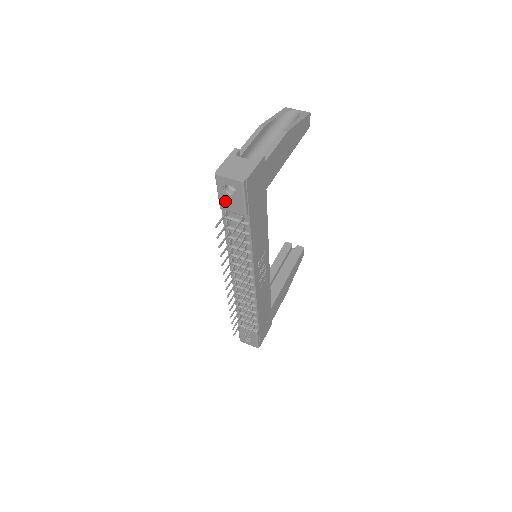
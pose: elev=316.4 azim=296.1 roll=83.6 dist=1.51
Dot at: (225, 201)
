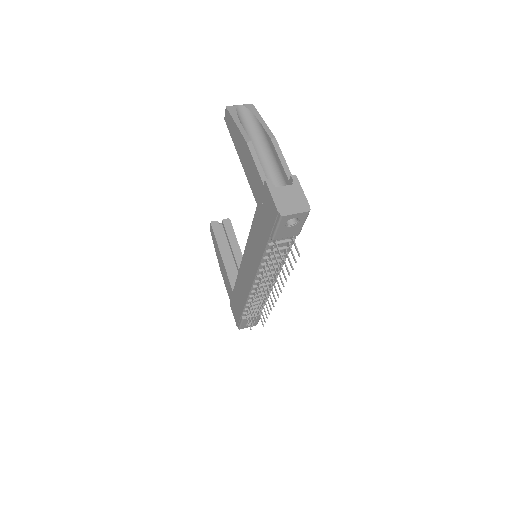
Dot at: (282, 233)
